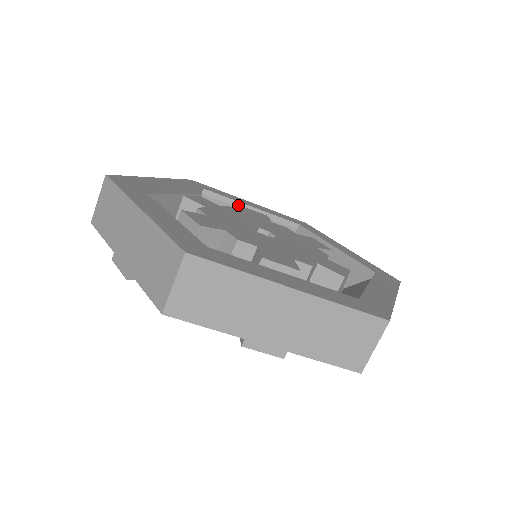
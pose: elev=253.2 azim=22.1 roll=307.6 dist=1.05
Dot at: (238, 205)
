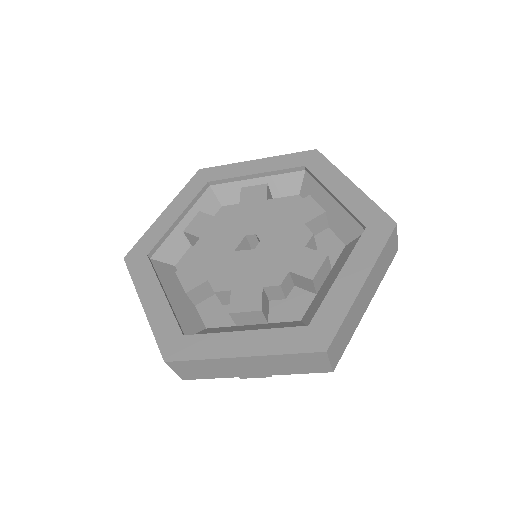
Dot at: (242, 178)
